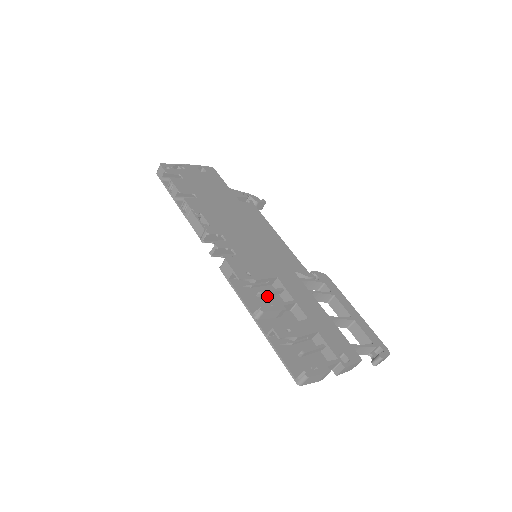
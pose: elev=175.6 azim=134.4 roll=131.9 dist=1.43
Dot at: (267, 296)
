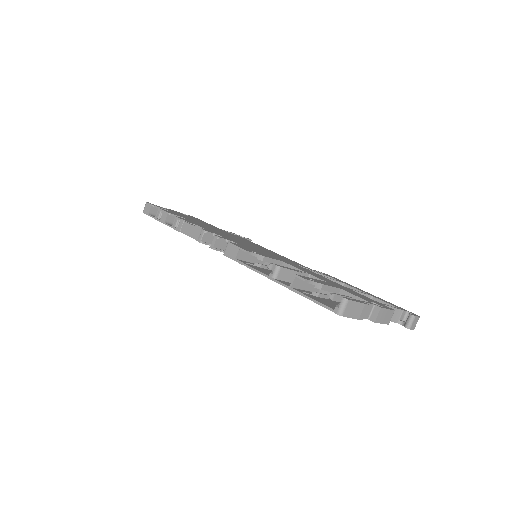
Dot at: occluded
